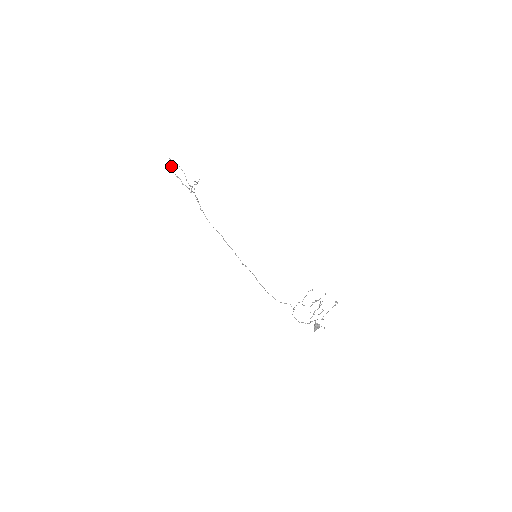
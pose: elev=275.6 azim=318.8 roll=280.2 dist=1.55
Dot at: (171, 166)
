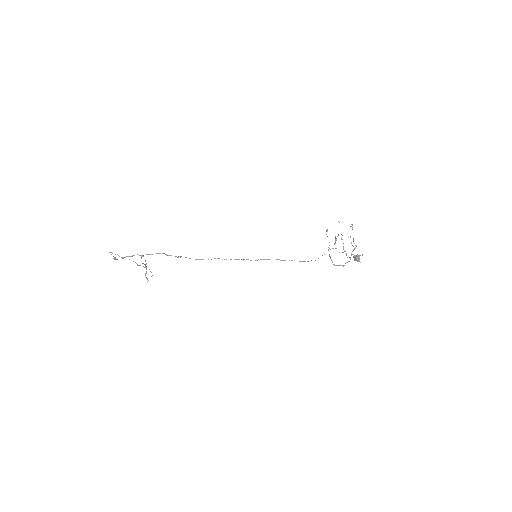
Dot at: occluded
